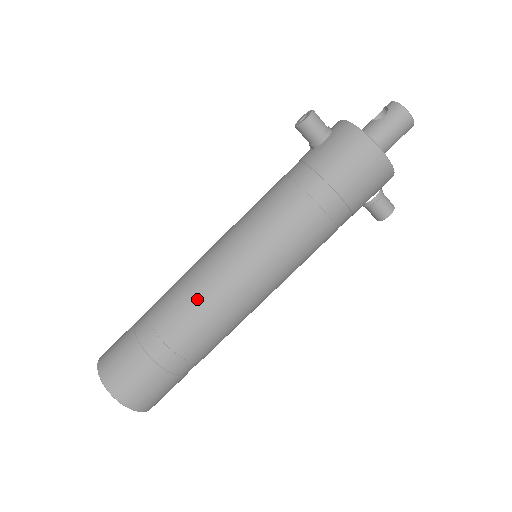
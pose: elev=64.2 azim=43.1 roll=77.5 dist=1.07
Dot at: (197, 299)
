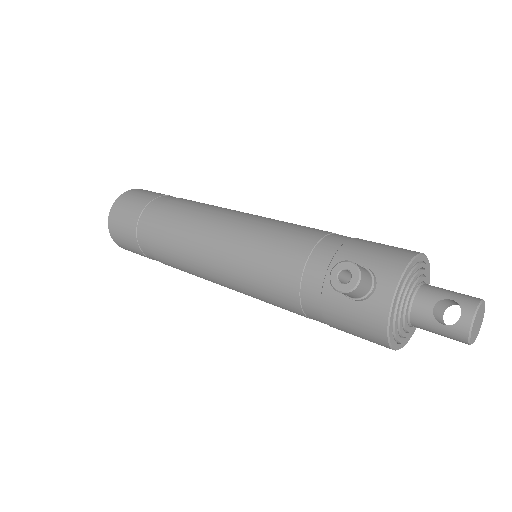
Dot at: (185, 266)
